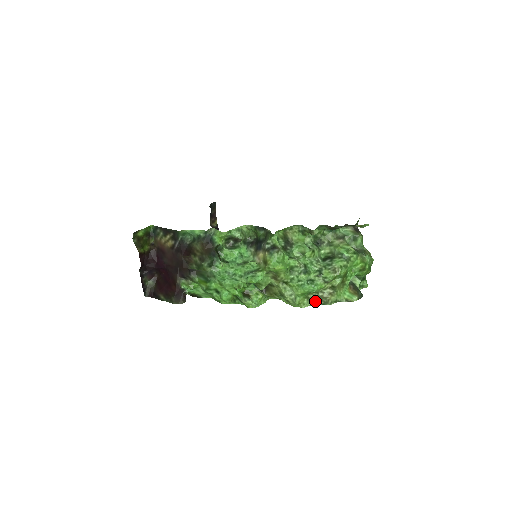
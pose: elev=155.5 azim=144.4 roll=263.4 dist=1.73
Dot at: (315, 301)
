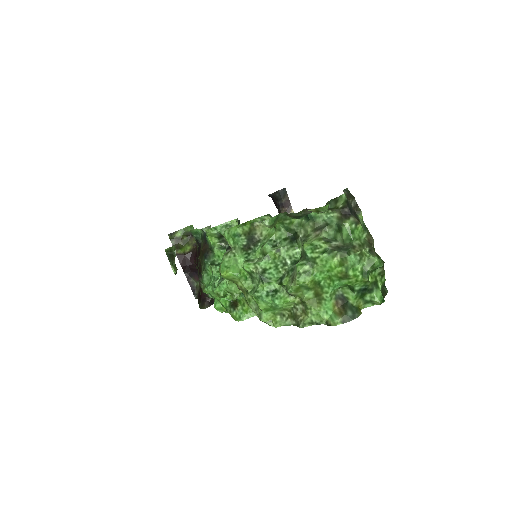
Dot at: (290, 320)
